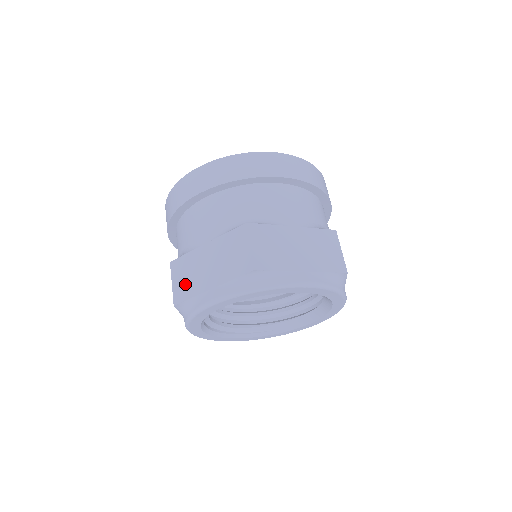
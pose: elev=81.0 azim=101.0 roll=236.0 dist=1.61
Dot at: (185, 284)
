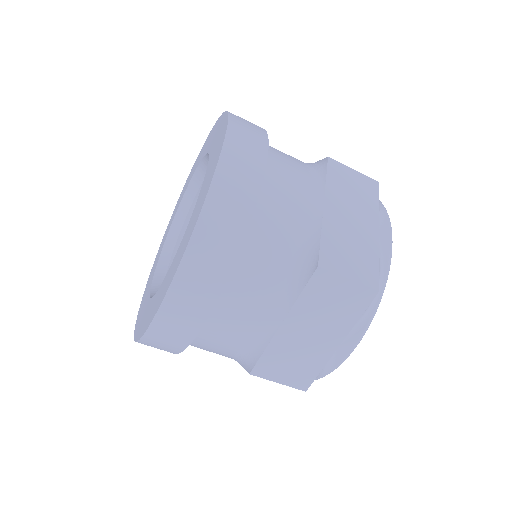
Dot at: (299, 370)
